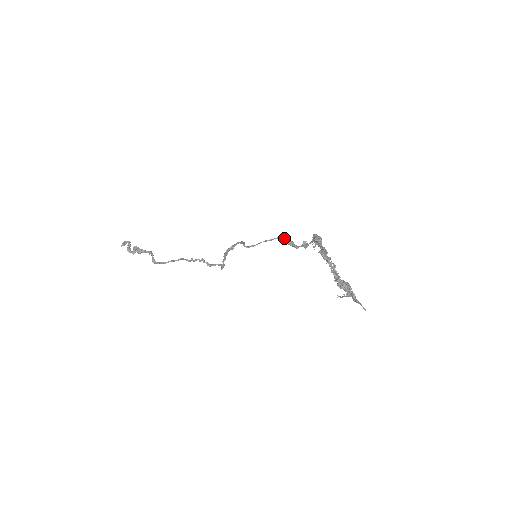
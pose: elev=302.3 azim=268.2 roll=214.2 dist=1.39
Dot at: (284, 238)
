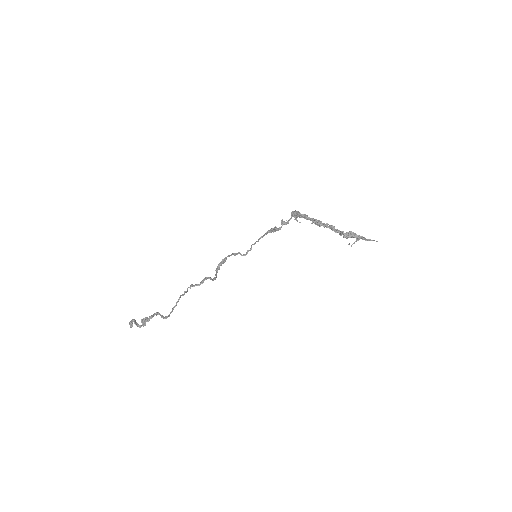
Dot at: (273, 230)
